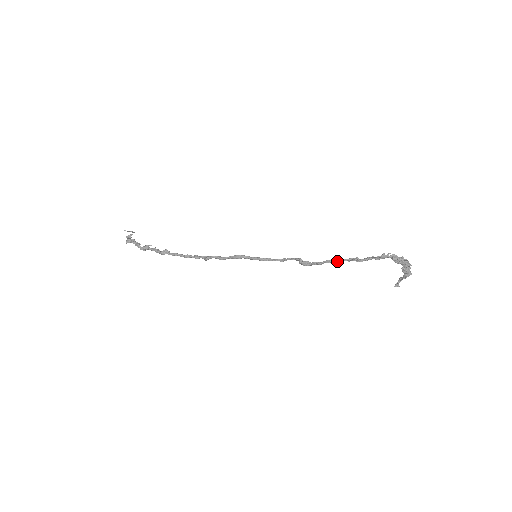
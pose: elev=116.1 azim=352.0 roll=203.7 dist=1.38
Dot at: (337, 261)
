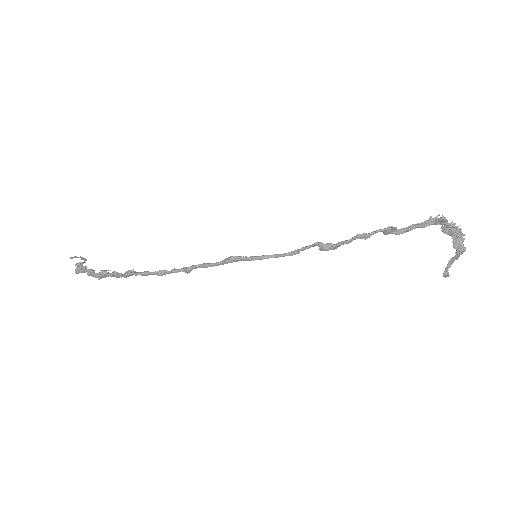
Dot at: (371, 233)
